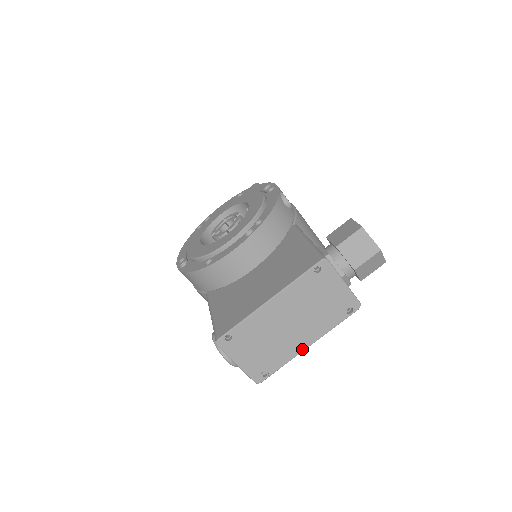
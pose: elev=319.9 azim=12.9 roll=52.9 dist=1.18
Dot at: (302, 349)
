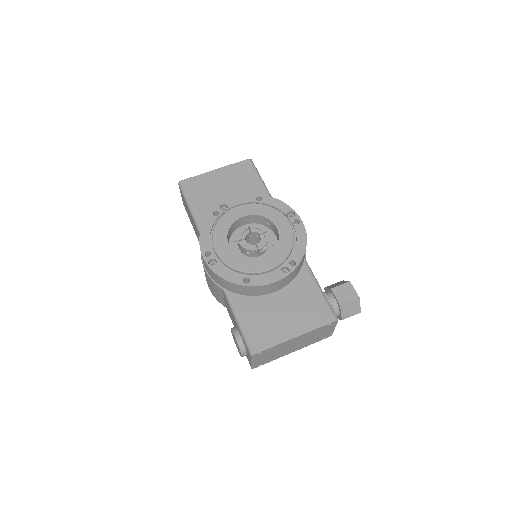
Dot at: occluded
